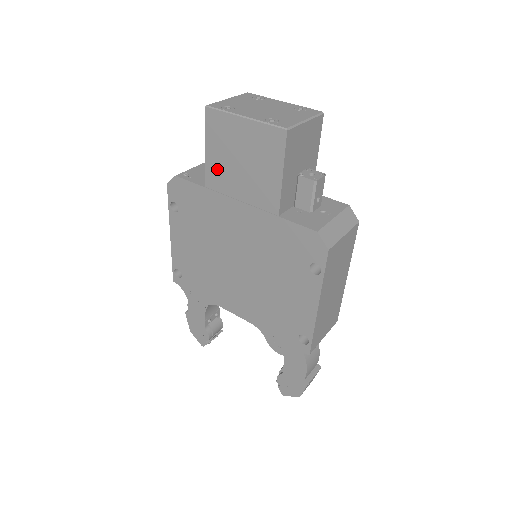
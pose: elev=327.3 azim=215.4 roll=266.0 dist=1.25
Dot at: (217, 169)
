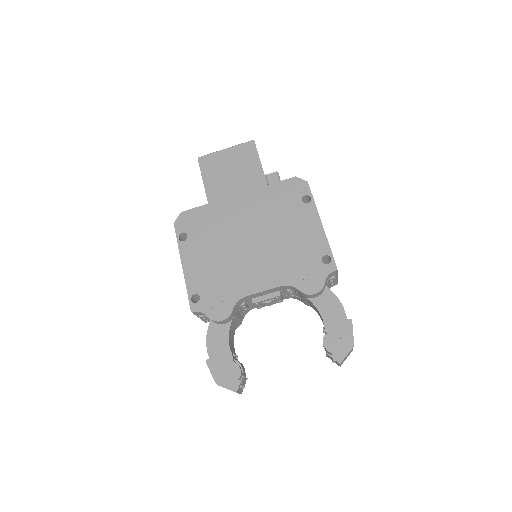
Dot at: (215, 186)
